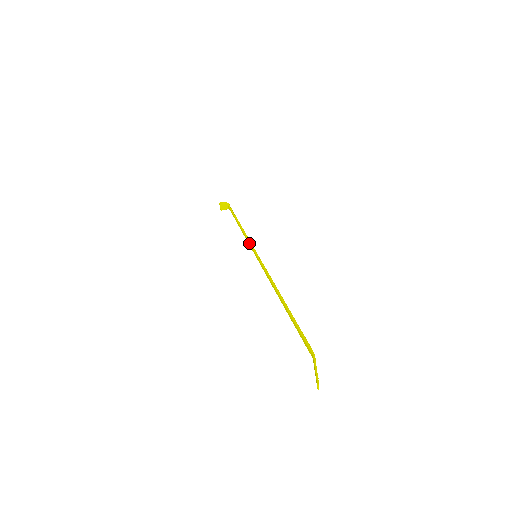
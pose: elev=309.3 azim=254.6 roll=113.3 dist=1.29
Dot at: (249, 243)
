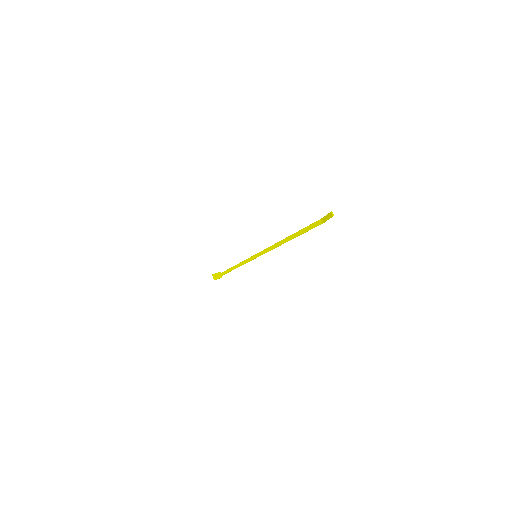
Dot at: (247, 259)
